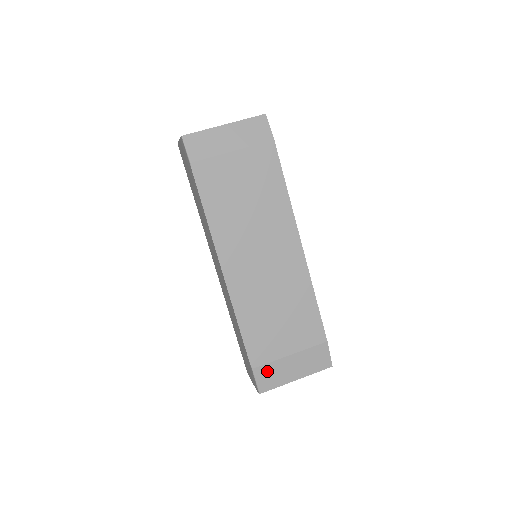
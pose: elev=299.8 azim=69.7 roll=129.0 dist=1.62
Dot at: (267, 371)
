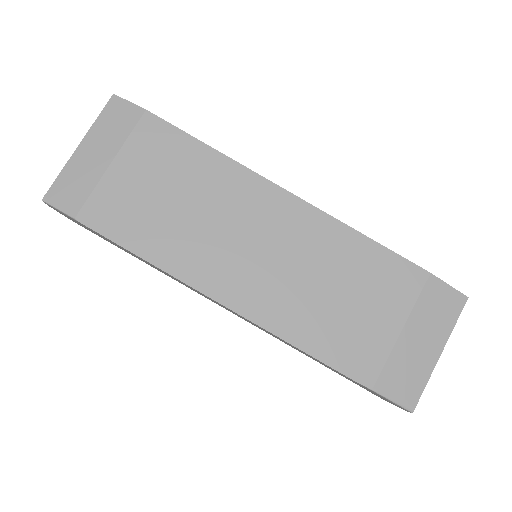
Dot at: (393, 376)
